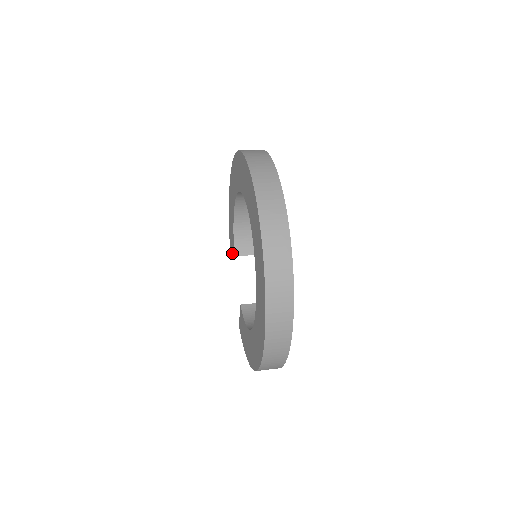
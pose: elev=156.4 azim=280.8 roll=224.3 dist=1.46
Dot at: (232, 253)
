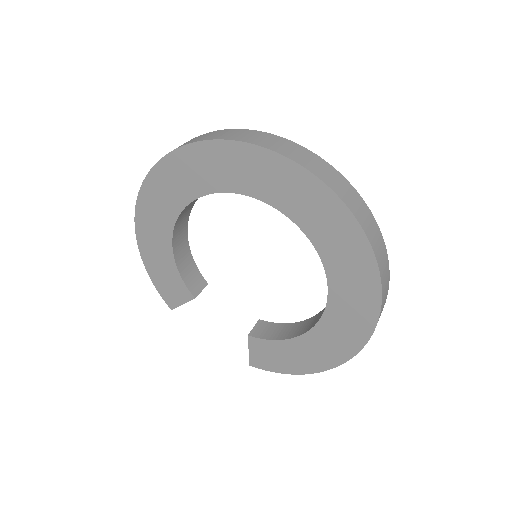
Dot at: (182, 301)
